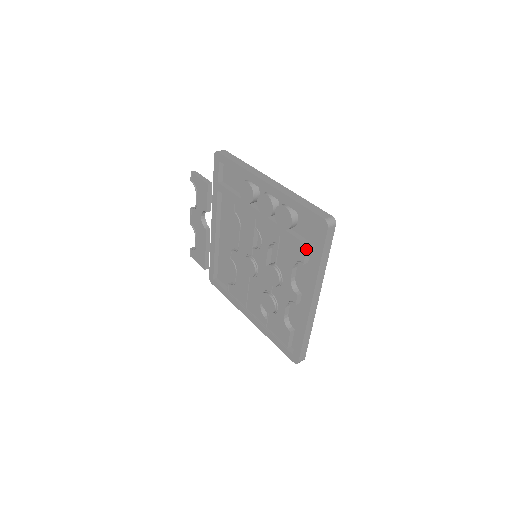
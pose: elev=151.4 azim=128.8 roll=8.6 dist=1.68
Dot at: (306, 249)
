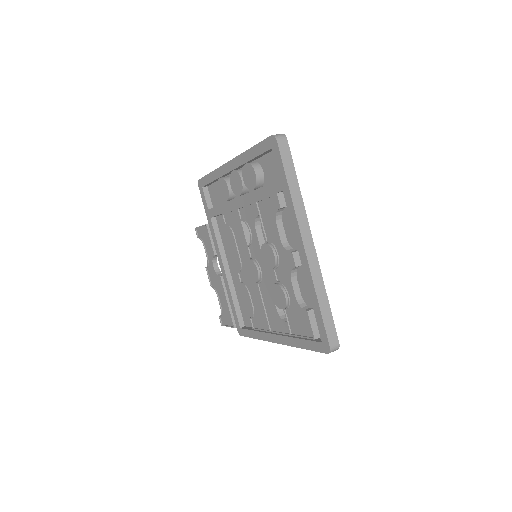
Dot at: (275, 187)
